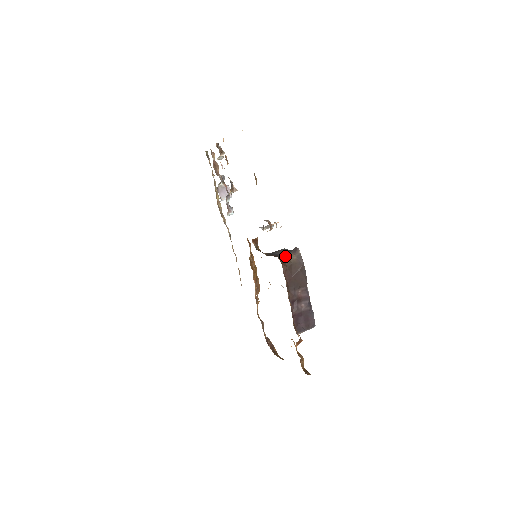
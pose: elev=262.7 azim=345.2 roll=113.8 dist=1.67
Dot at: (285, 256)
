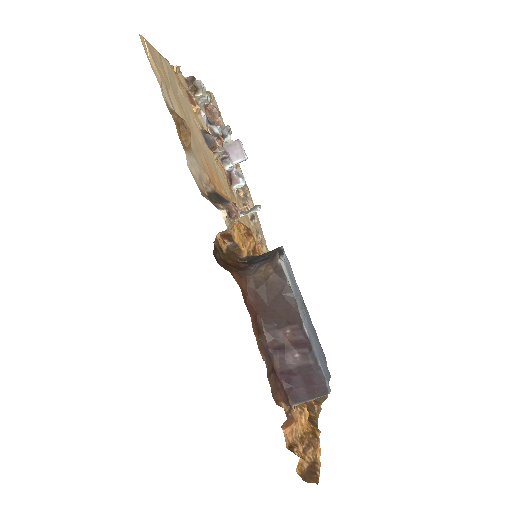
Dot at: (257, 267)
